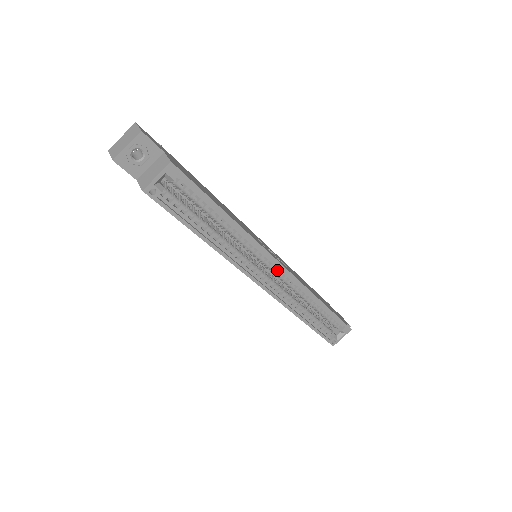
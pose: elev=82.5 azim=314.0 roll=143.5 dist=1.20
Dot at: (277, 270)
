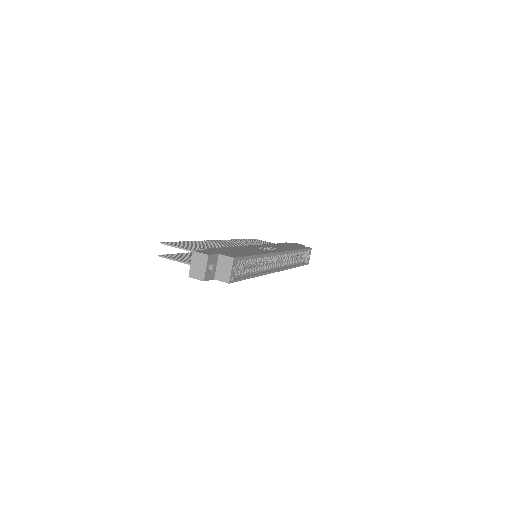
Dot at: occluded
